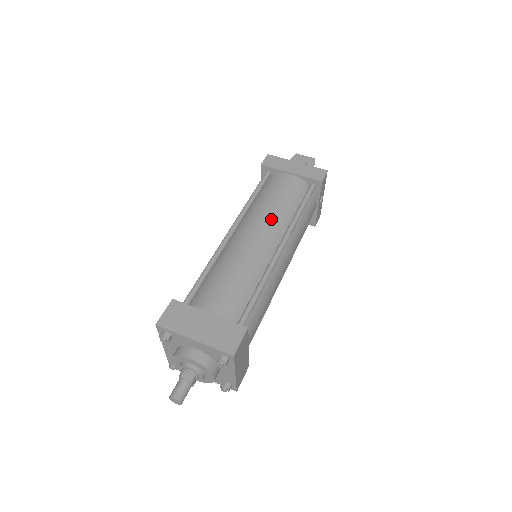
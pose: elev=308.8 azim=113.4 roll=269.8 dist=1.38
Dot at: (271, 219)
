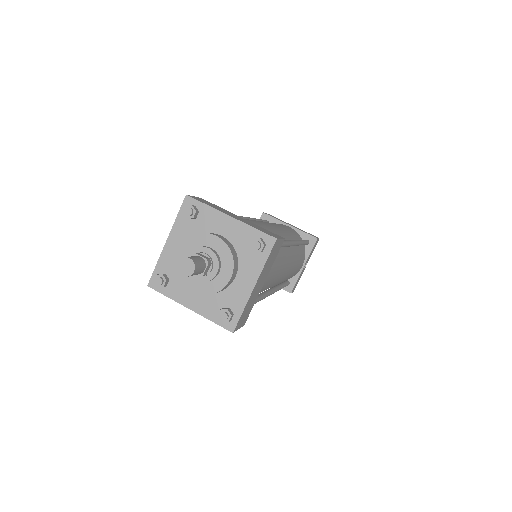
Dot at: (281, 227)
